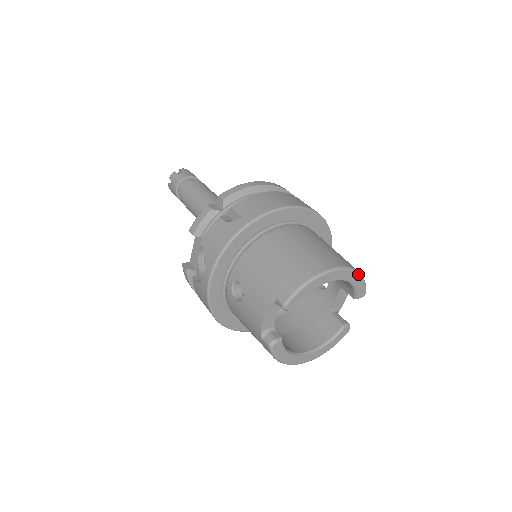
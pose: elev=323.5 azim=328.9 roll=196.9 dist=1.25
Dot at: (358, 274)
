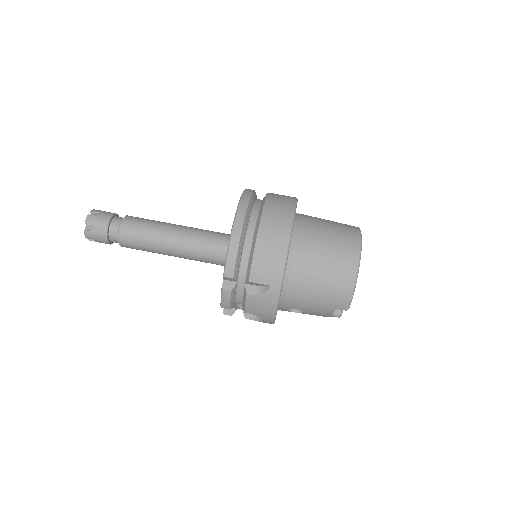
Dot at: occluded
